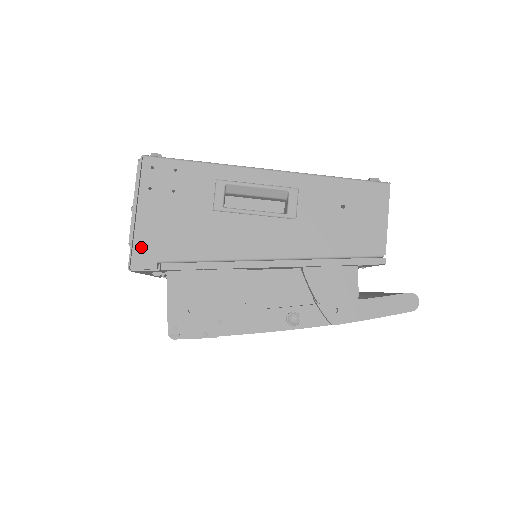
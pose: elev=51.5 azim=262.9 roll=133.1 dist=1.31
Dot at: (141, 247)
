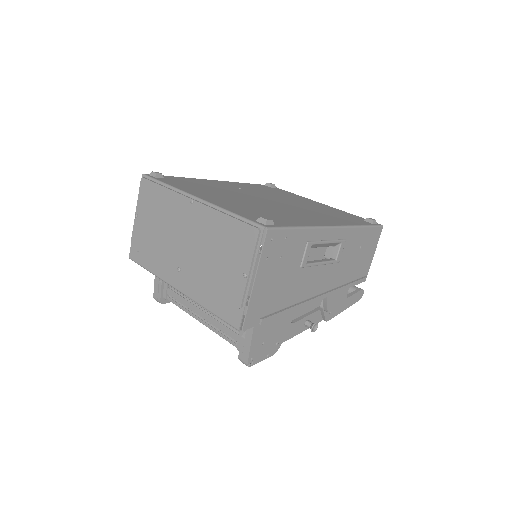
Dot at: (252, 311)
